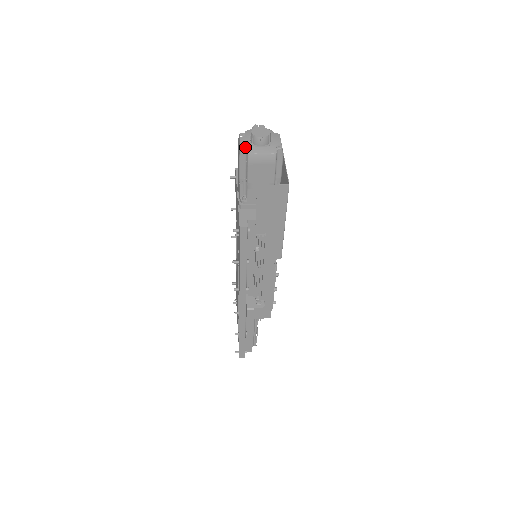
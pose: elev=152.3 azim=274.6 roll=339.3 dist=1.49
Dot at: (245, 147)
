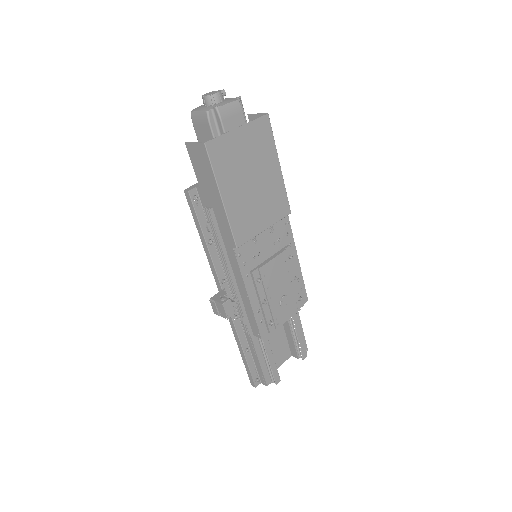
Dot at: (197, 108)
